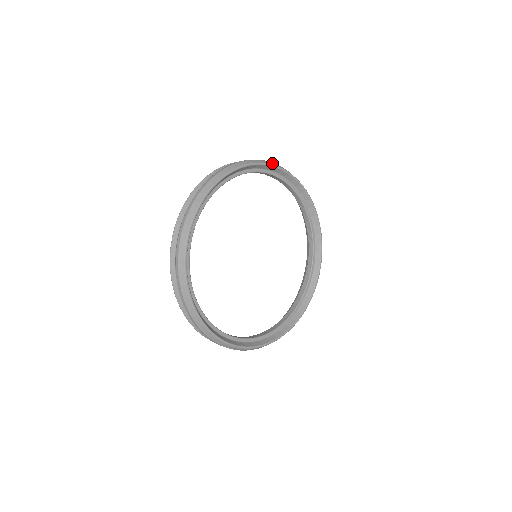
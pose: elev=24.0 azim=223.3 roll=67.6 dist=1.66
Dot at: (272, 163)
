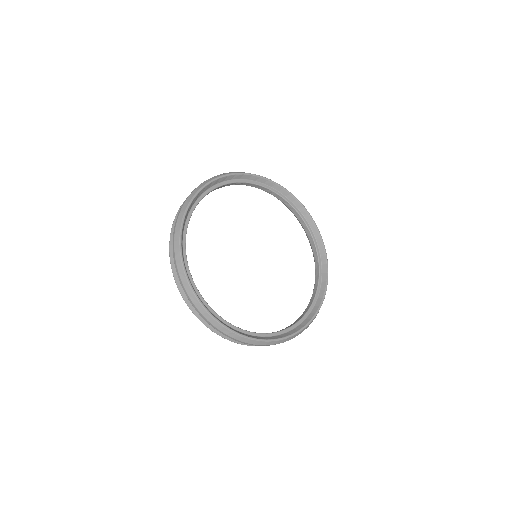
Dot at: (240, 172)
